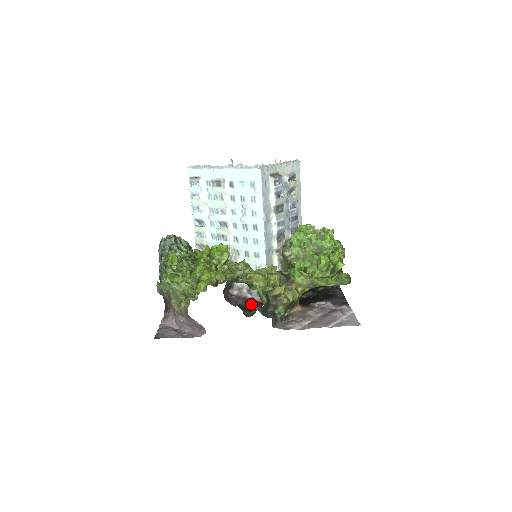
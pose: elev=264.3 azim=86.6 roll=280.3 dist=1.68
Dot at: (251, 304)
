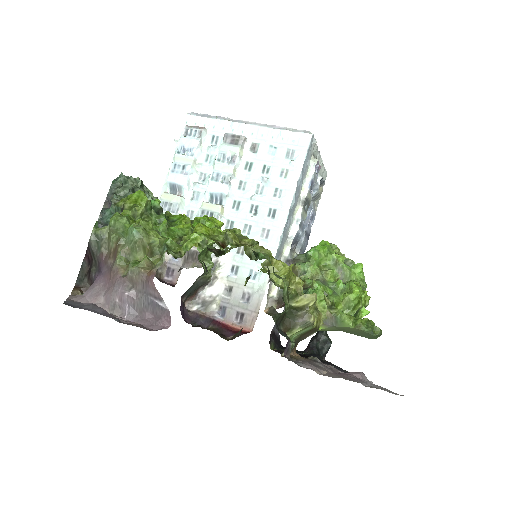
Dot at: (221, 329)
